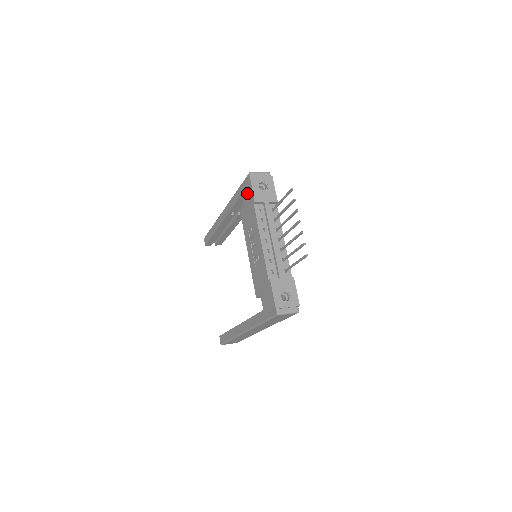
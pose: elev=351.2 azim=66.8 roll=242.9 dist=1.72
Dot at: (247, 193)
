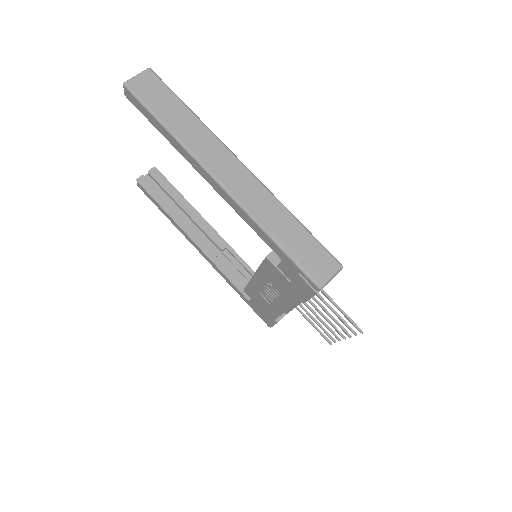
Dot at: (297, 284)
